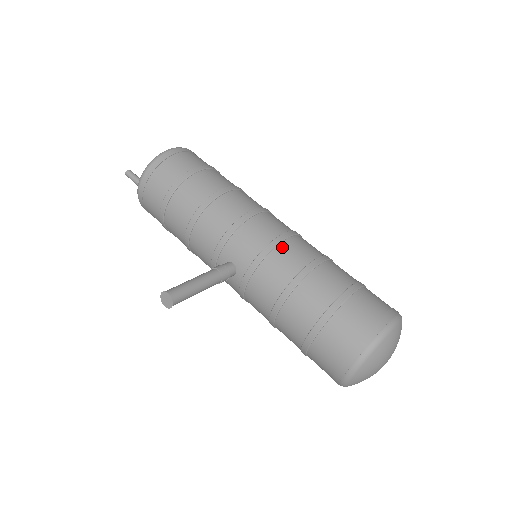
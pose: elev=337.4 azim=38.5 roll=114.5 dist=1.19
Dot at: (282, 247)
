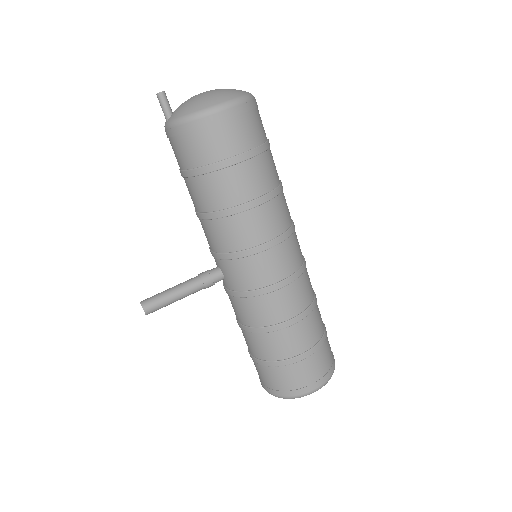
Dot at: (268, 297)
